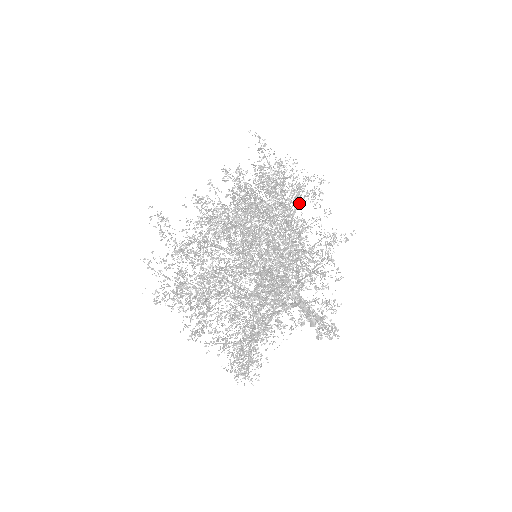
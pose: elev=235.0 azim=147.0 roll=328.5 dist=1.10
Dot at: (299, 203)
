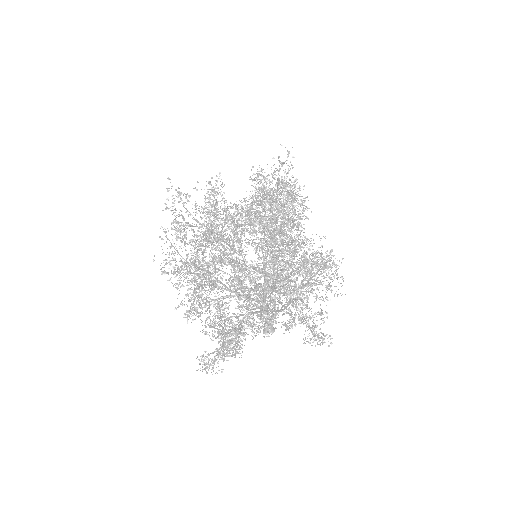
Dot at: occluded
